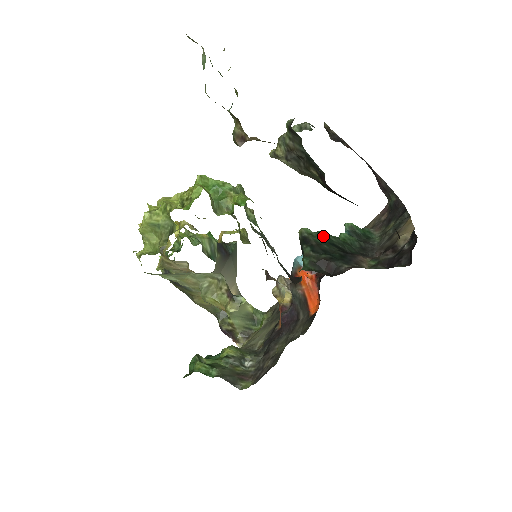
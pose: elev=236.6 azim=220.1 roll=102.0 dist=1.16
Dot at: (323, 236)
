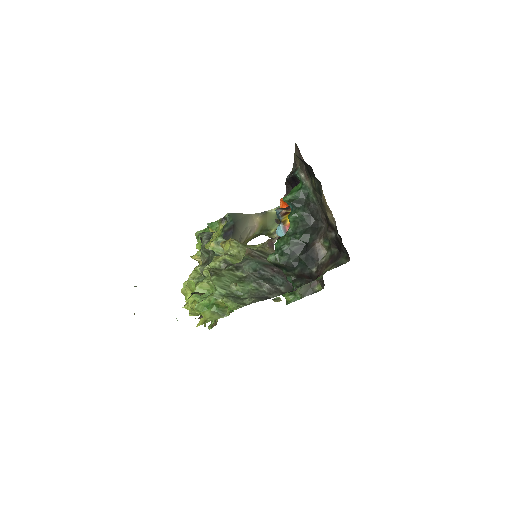
Dot at: (283, 254)
